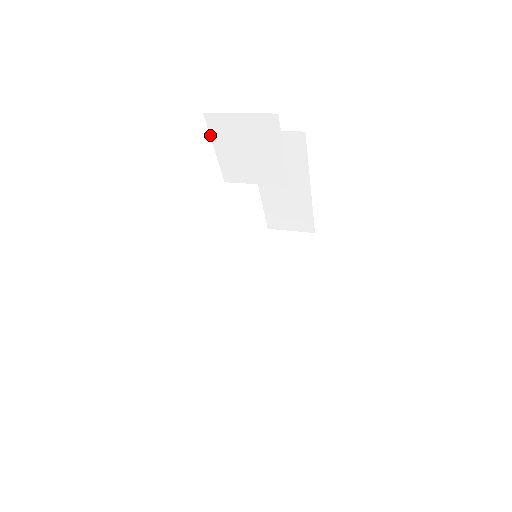
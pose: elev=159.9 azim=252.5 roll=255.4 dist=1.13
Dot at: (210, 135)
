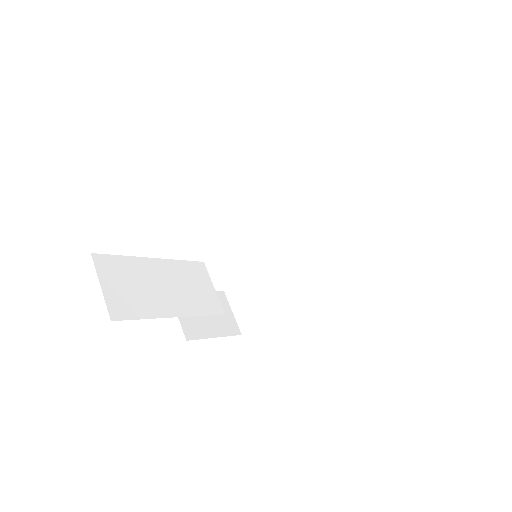
Dot at: occluded
